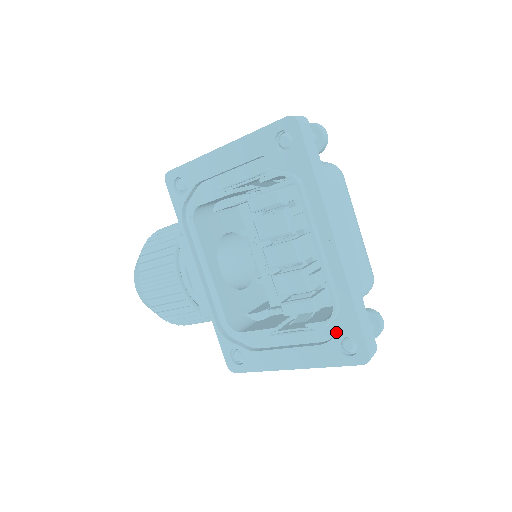
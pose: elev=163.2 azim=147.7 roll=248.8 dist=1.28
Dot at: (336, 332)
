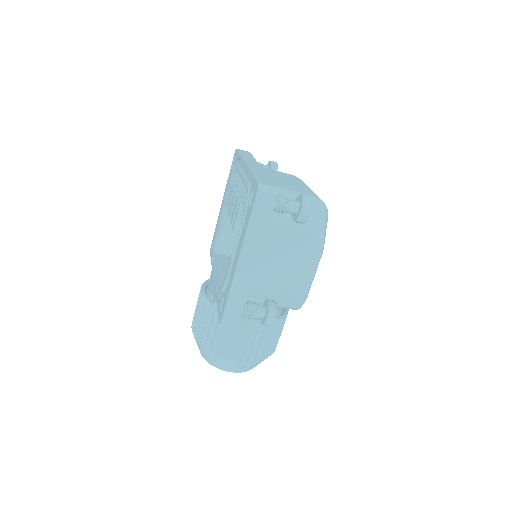
Dot at: occluded
